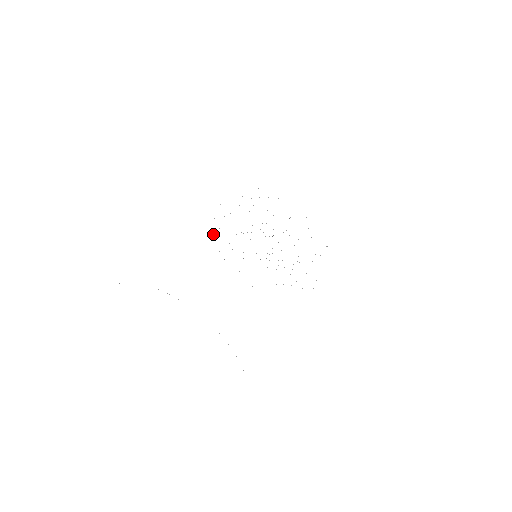
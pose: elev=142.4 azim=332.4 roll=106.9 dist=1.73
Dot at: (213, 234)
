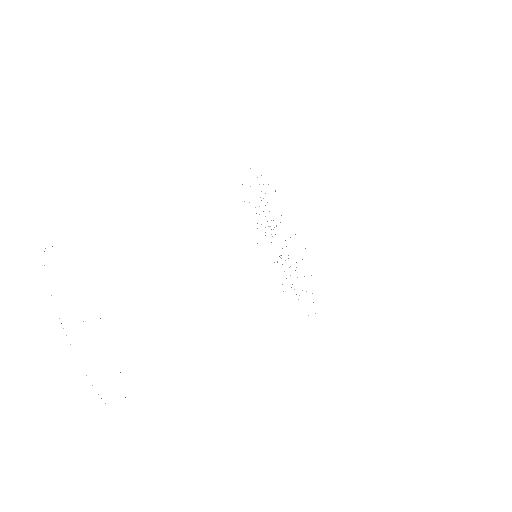
Dot at: occluded
